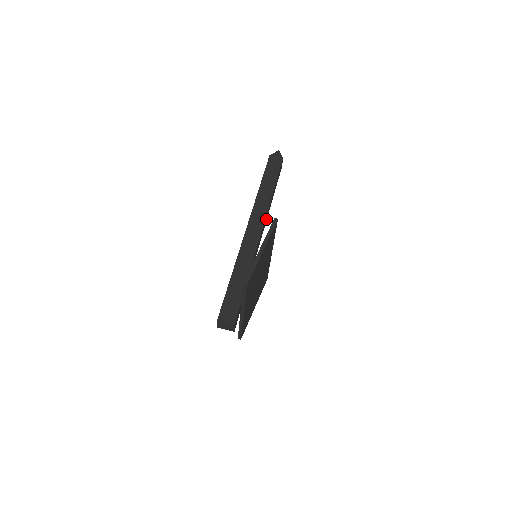
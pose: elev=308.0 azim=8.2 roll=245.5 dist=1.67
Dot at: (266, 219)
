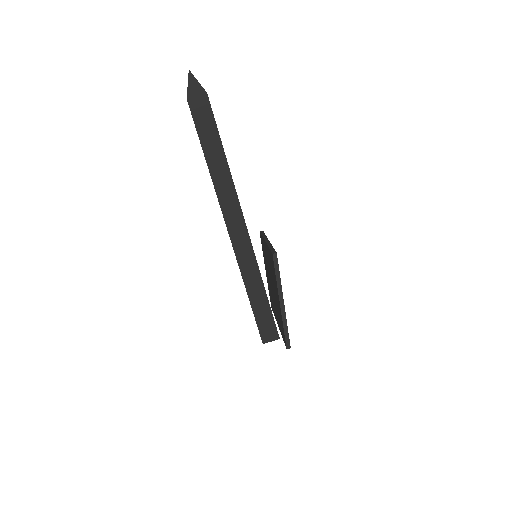
Dot at: occluded
